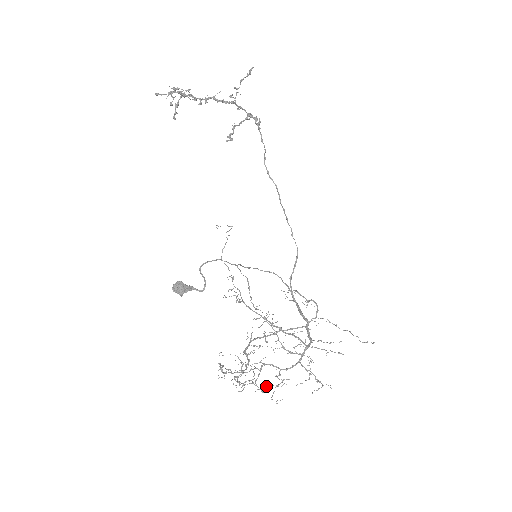
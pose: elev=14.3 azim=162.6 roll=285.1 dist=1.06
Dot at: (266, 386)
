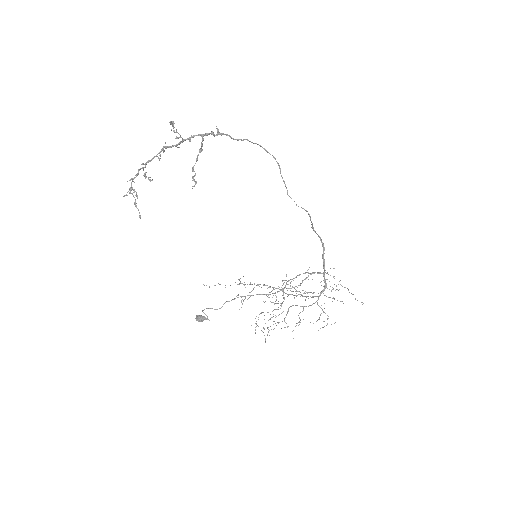
Dot at: (287, 327)
